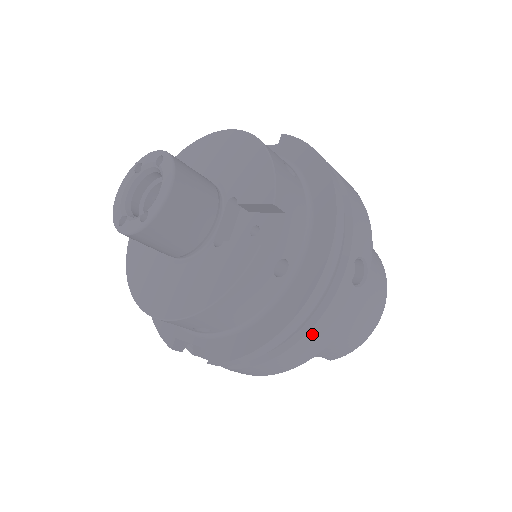
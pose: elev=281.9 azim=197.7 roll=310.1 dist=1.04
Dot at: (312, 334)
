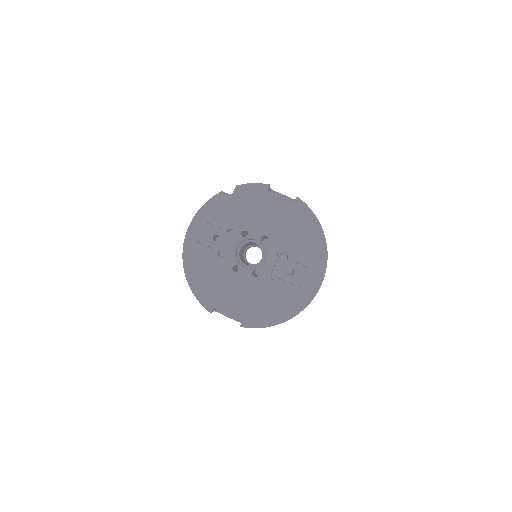
Dot at: occluded
